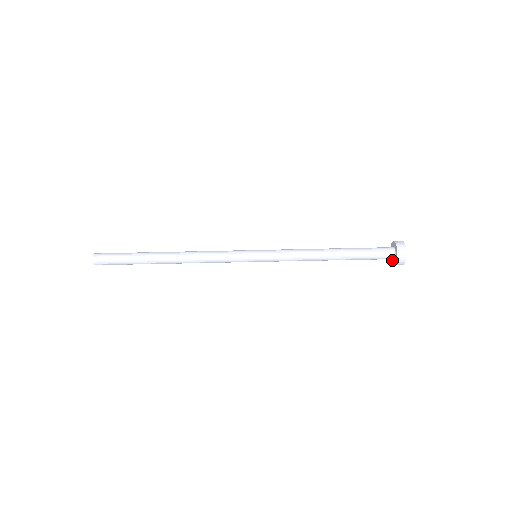
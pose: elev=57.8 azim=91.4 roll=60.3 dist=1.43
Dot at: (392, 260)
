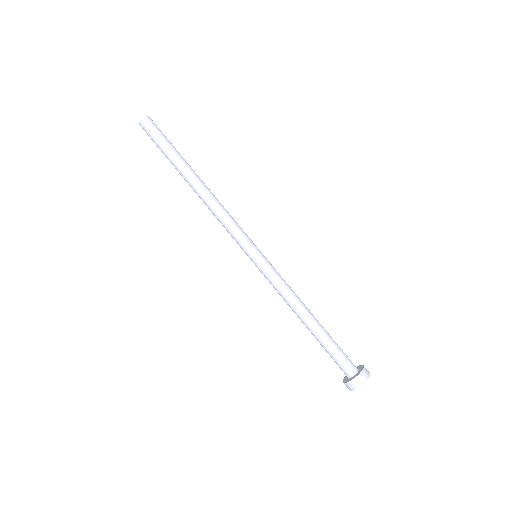
Dot at: (346, 379)
